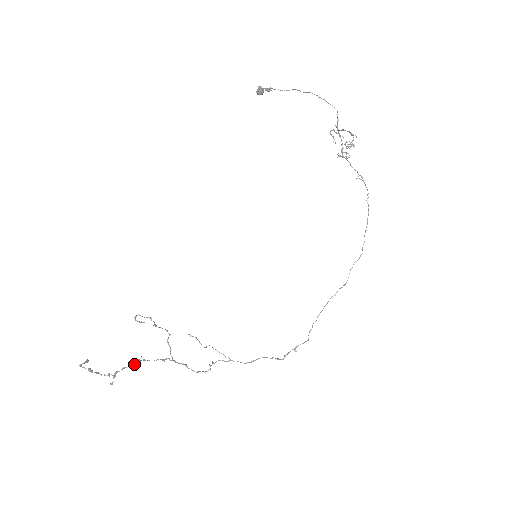
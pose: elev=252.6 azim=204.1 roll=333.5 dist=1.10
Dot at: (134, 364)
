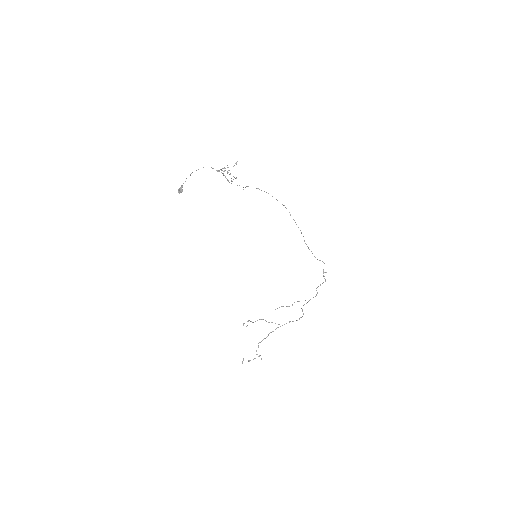
Dot at: (258, 346)
